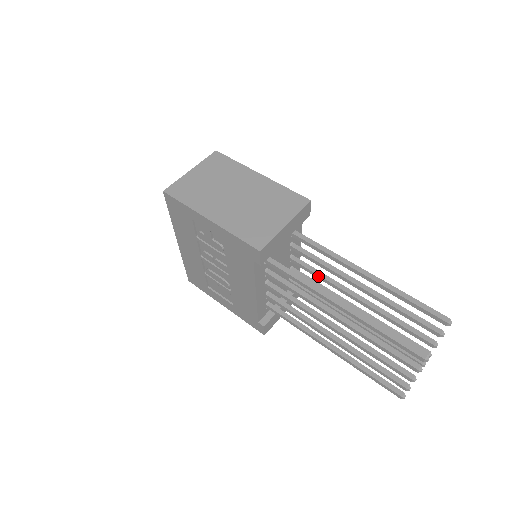
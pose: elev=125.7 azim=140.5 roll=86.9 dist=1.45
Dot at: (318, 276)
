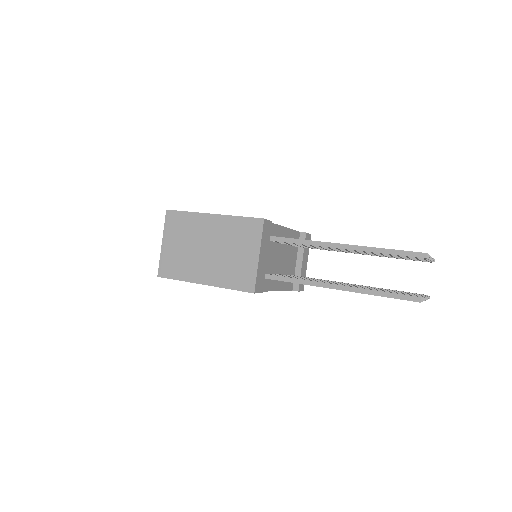
Dot at: occluded
